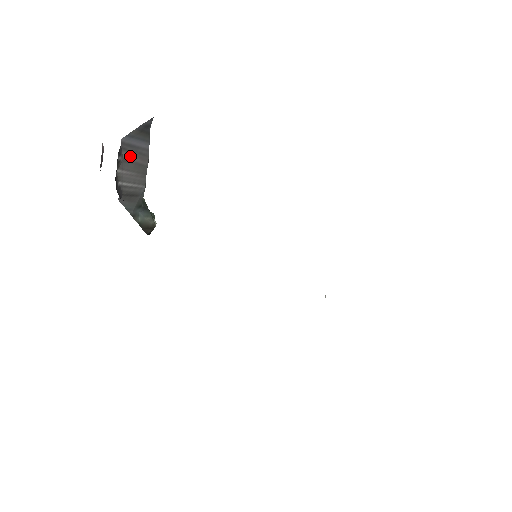
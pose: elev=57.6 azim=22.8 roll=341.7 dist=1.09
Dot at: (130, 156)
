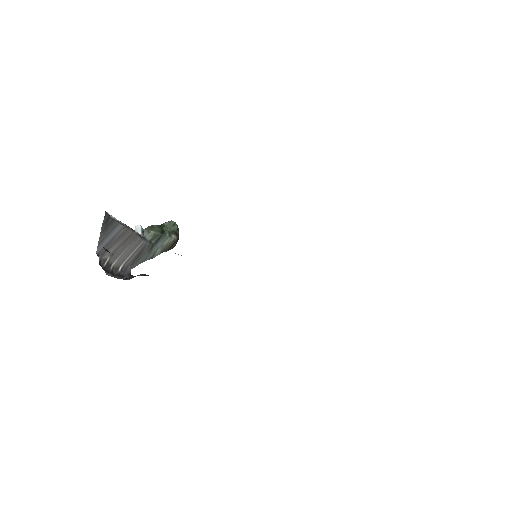
Dot at: (113, 248)
